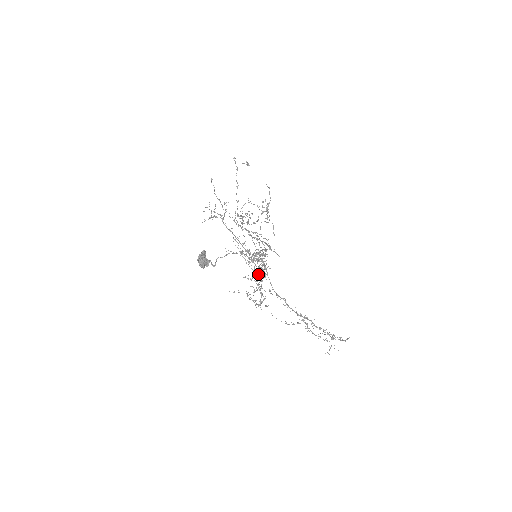
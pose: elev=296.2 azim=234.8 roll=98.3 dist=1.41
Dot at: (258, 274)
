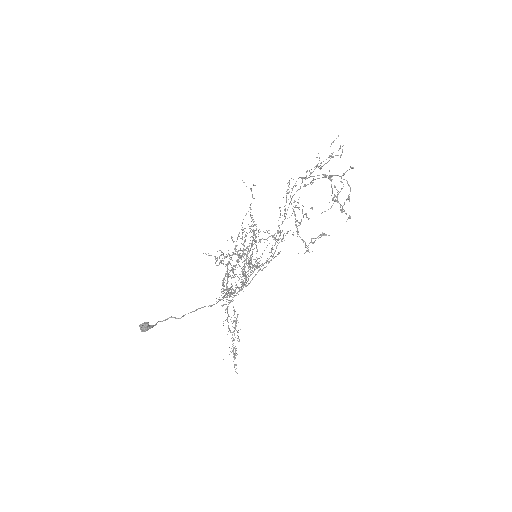
Dot at: occluded
